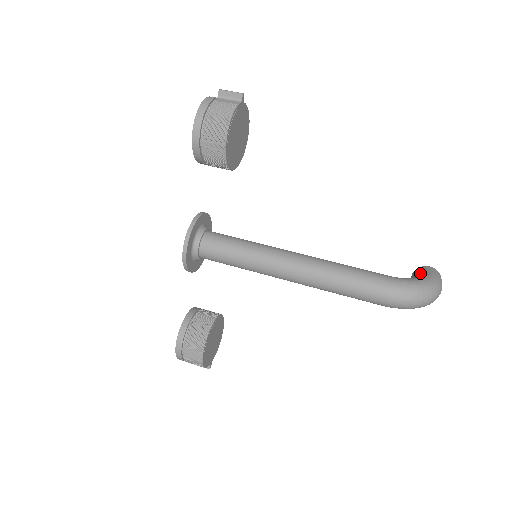
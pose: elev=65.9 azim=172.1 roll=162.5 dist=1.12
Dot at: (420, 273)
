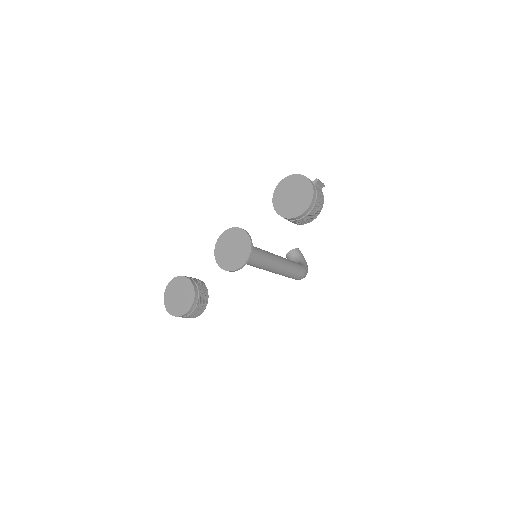
Dot at: (299, 255)
